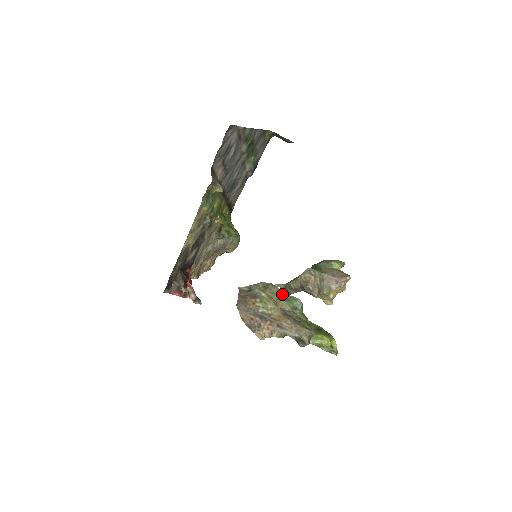
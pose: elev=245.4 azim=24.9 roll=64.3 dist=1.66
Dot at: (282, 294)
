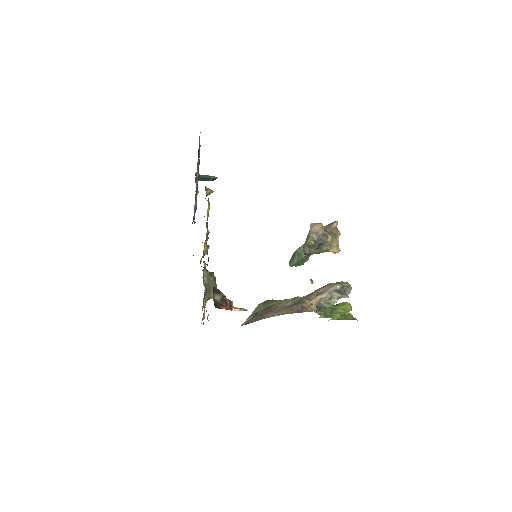
Dot at: occluded
